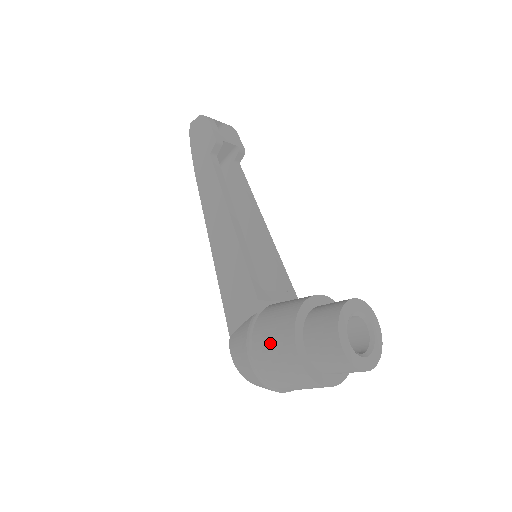
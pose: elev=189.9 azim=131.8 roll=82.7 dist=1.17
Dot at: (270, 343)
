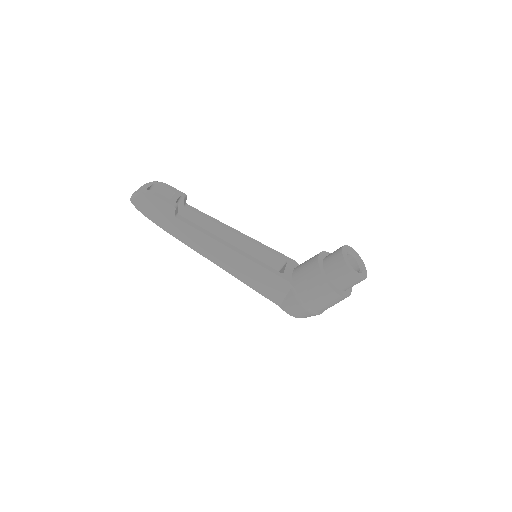
Dot at: (317, 298)
